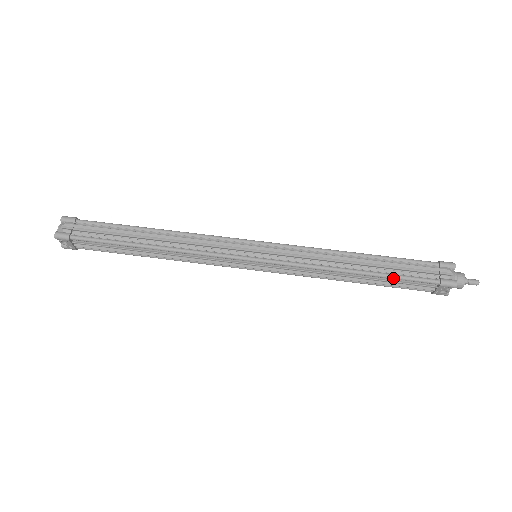
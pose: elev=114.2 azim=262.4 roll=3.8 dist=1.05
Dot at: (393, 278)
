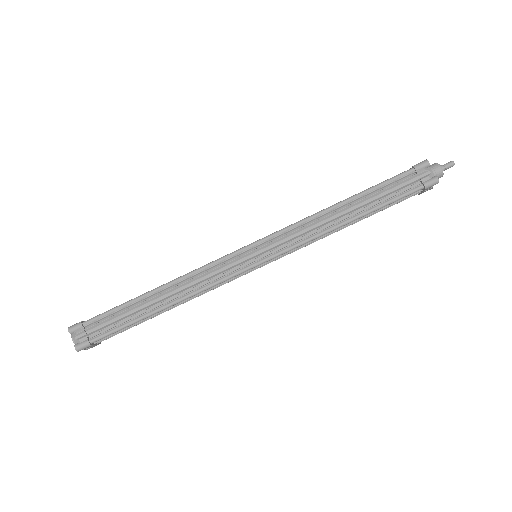
Dot at: (383, 207)
